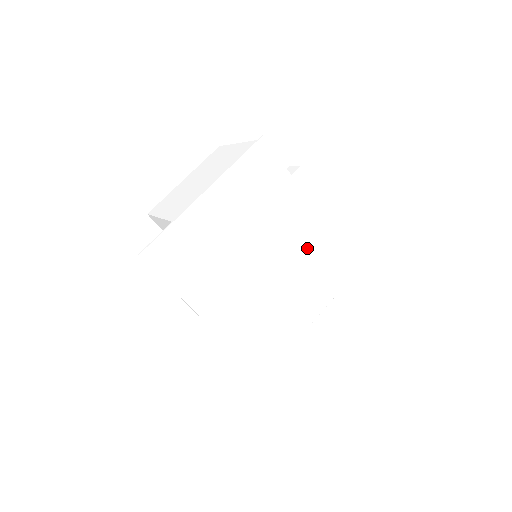
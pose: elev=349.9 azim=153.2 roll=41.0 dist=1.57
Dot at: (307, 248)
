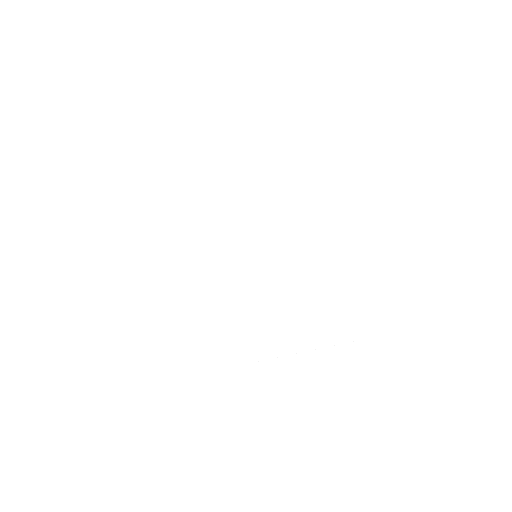
Dot at: (307, 260)
